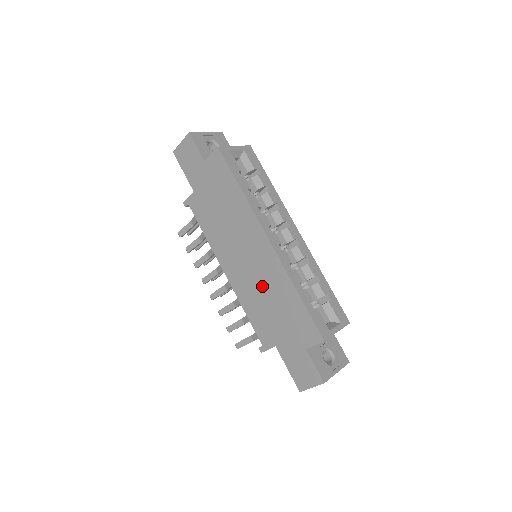
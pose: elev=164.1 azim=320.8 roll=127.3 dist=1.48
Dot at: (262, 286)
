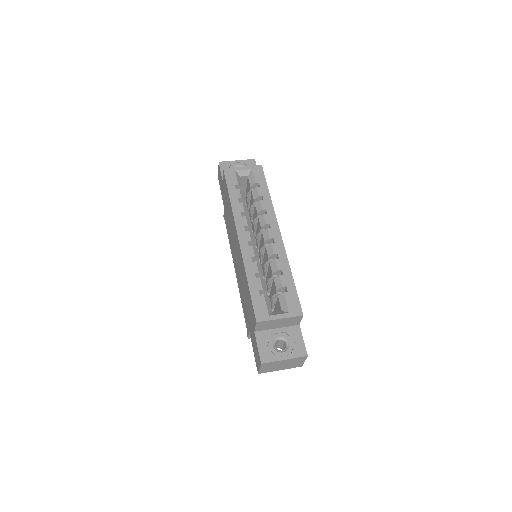
Dot at: (241, 278)
